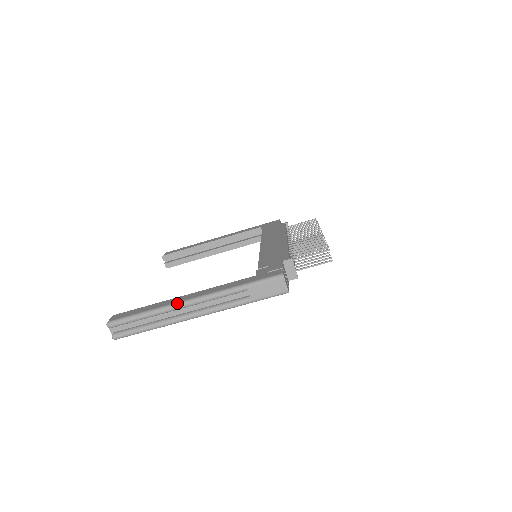
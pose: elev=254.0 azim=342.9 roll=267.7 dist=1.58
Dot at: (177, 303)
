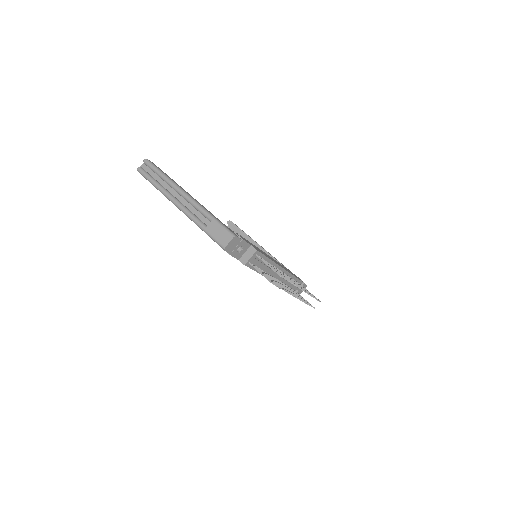
Dot at: (179, 187)
